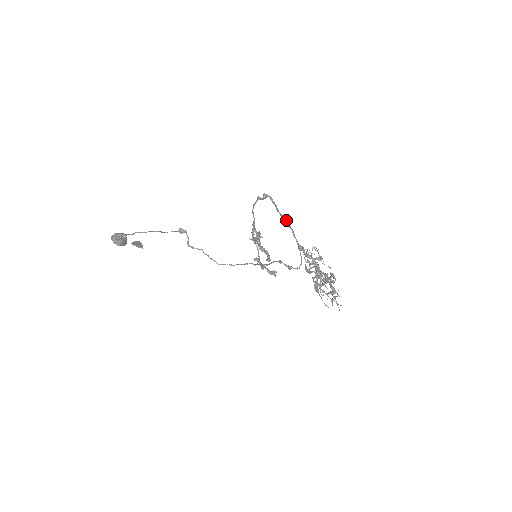
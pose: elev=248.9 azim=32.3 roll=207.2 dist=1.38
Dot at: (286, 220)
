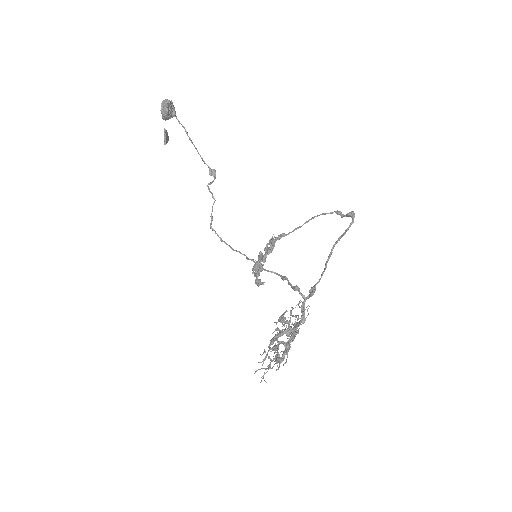
Dot at: (330, 256)
